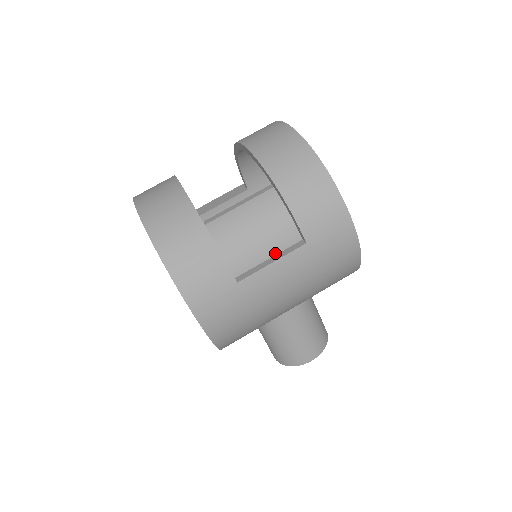
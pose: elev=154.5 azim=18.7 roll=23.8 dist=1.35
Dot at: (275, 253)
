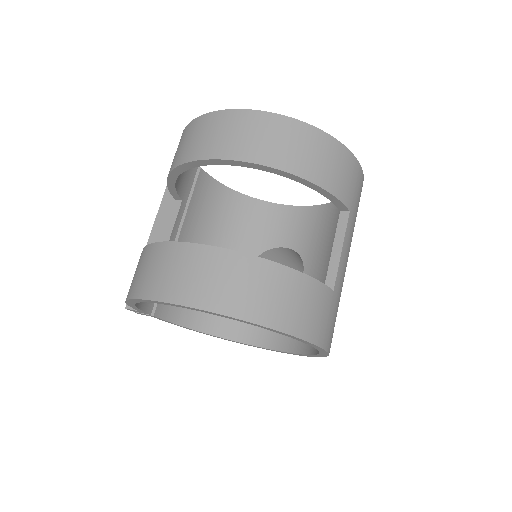
Dot at: (240, 240)
